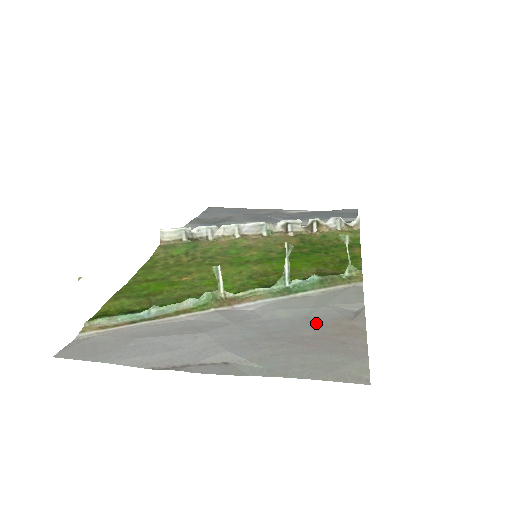
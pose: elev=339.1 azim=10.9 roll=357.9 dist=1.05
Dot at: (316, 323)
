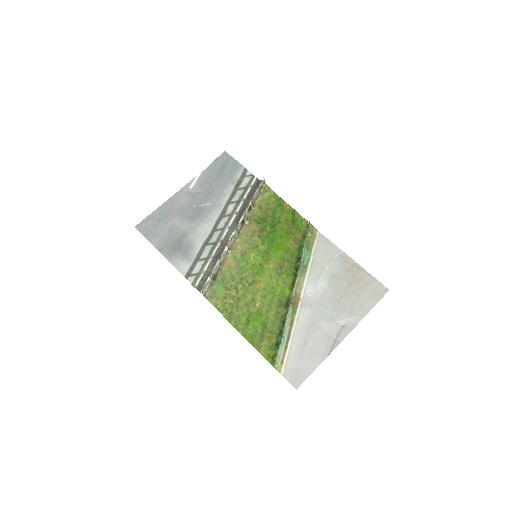
Dot at: (340, 277)
